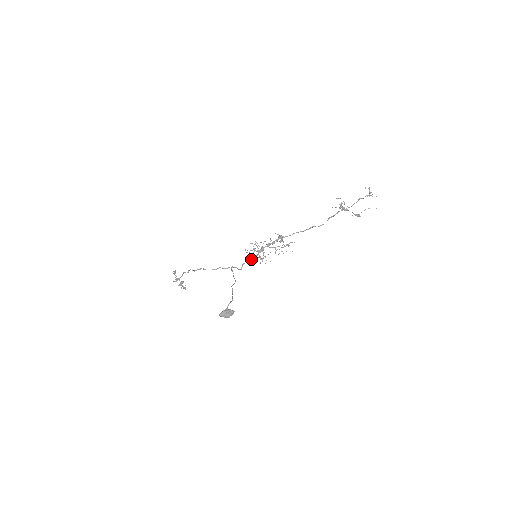
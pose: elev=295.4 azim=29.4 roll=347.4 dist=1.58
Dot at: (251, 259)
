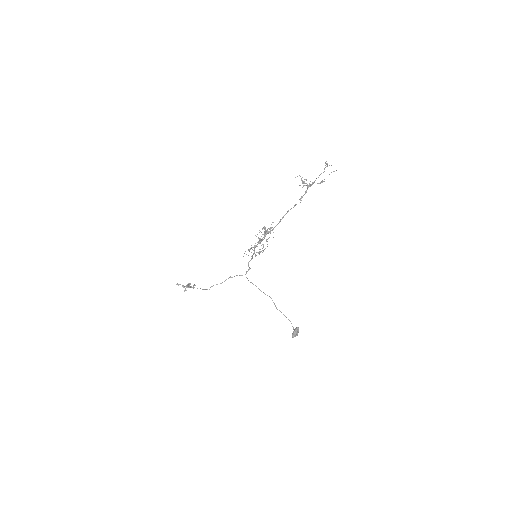
Dot at: (252, 258)
